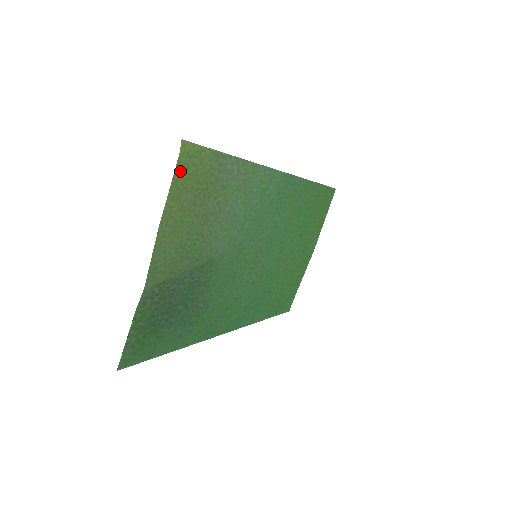
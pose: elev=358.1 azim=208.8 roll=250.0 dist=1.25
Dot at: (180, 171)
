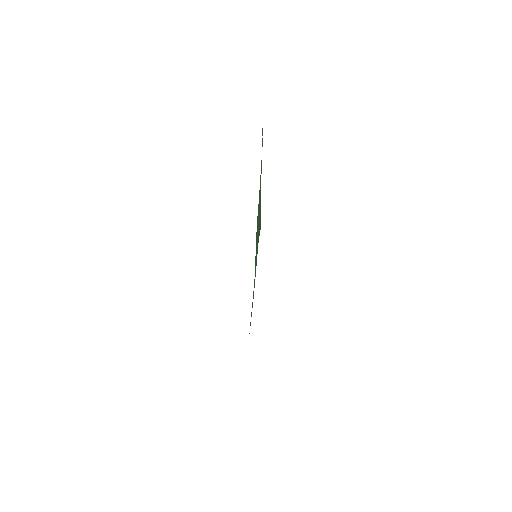
Dot at: occluded
